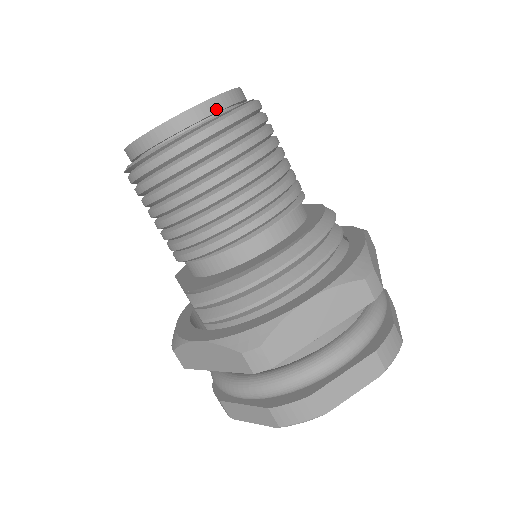
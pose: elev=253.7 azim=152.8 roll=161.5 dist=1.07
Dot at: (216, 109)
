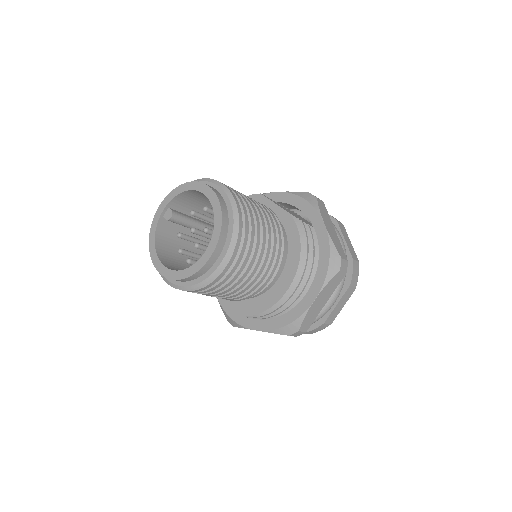
Dot at: (223, 244)
